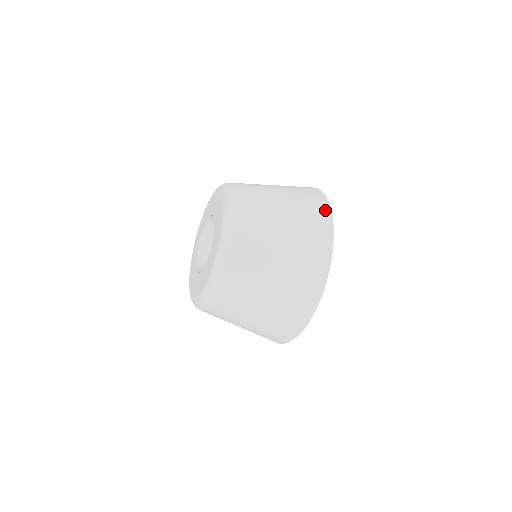
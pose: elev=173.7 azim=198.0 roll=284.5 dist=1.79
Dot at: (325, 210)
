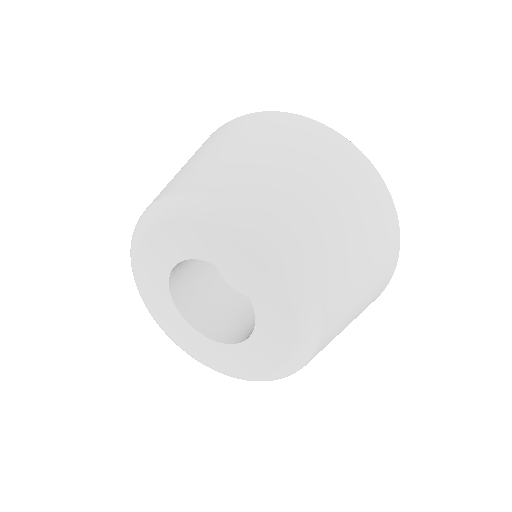
Dot at: (358, 158)
